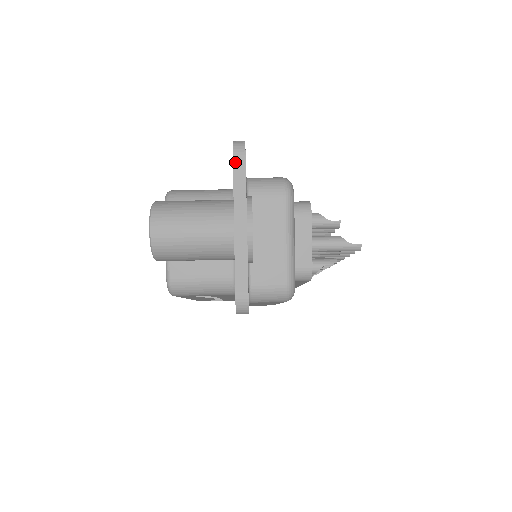
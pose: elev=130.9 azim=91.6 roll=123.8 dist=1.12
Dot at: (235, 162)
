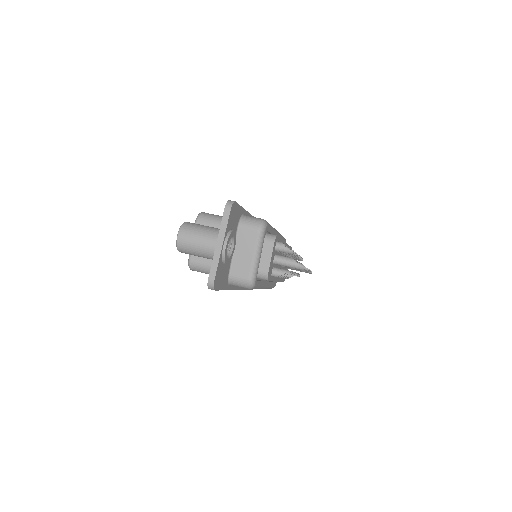
Dot at: (224, 213)
